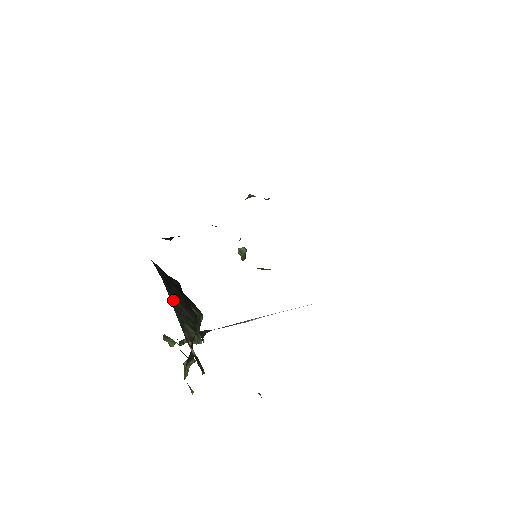
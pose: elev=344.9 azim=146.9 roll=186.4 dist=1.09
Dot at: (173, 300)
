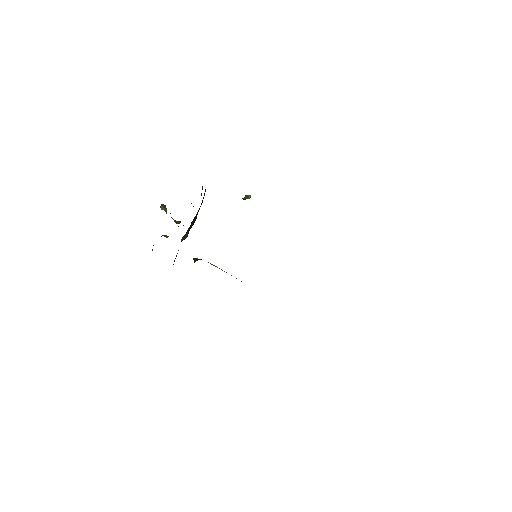
Dot at: occluded
